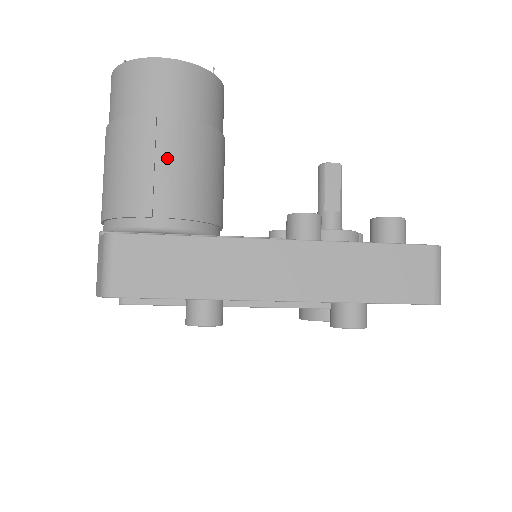
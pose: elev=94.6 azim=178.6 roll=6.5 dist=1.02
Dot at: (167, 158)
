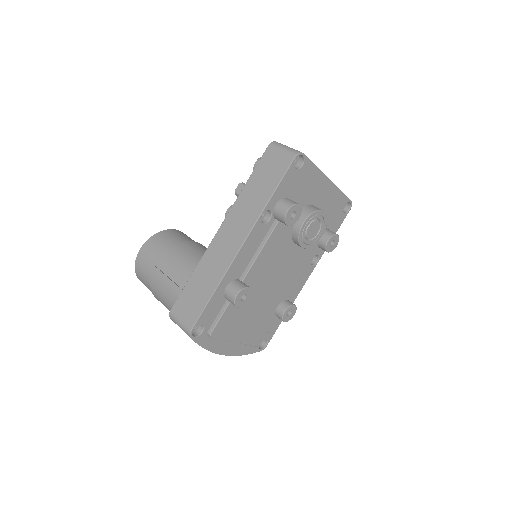
Dot at: (172, 272)
